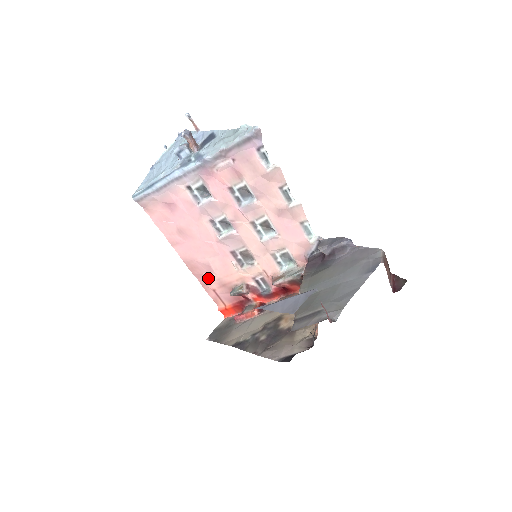
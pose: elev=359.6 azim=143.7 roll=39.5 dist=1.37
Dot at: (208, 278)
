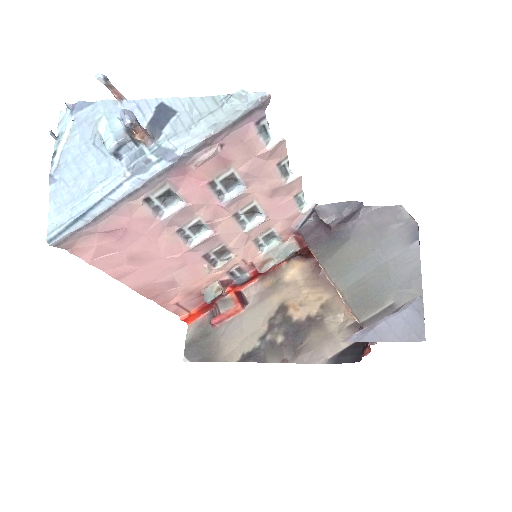
Dot at: (169, 294)
